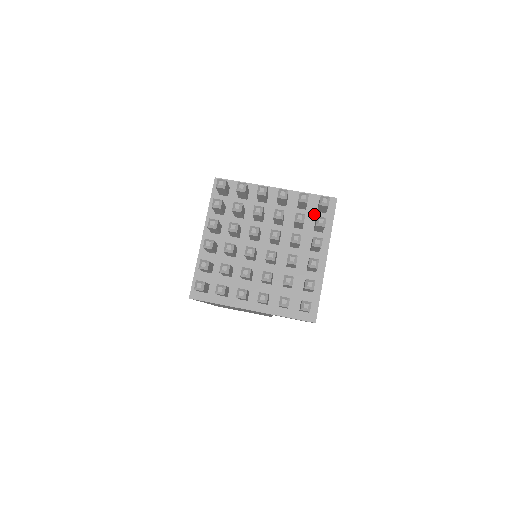
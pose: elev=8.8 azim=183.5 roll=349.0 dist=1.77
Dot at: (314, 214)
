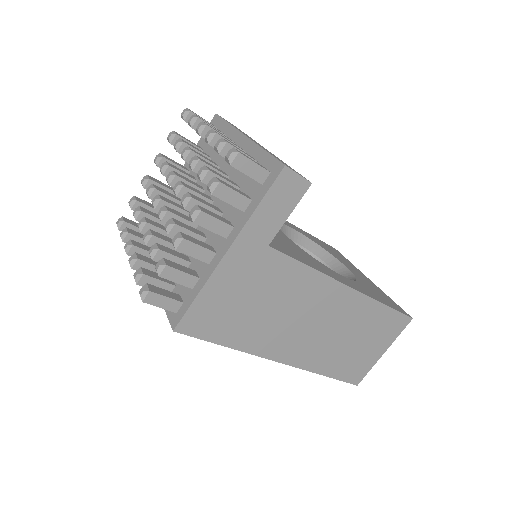
Dot at: occluded
